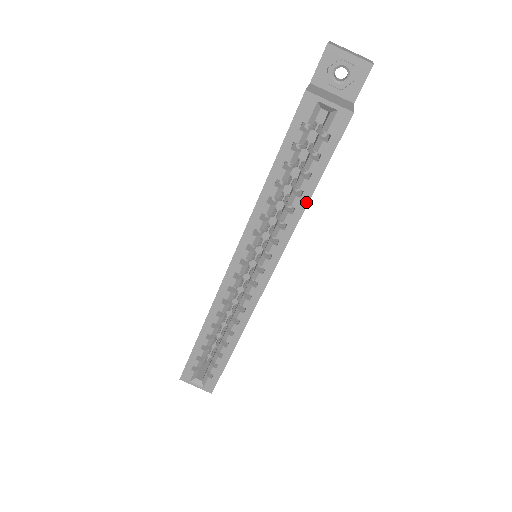
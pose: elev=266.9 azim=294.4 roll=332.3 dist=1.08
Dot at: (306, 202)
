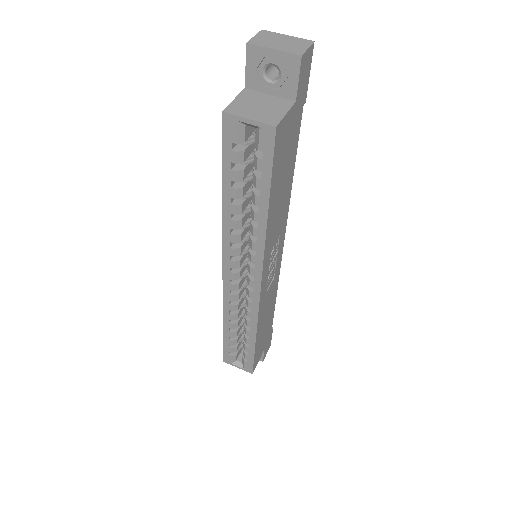
Dot at: (265, 217)
